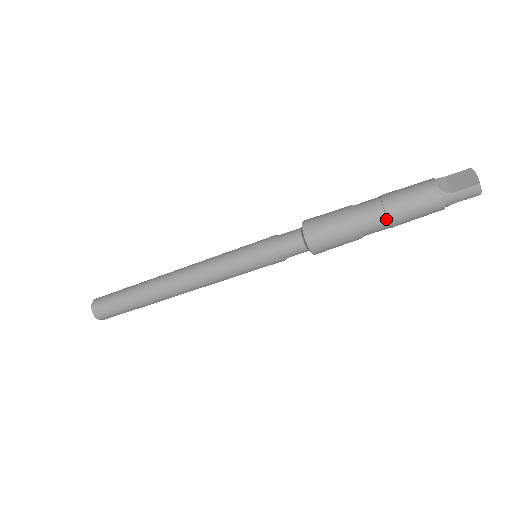
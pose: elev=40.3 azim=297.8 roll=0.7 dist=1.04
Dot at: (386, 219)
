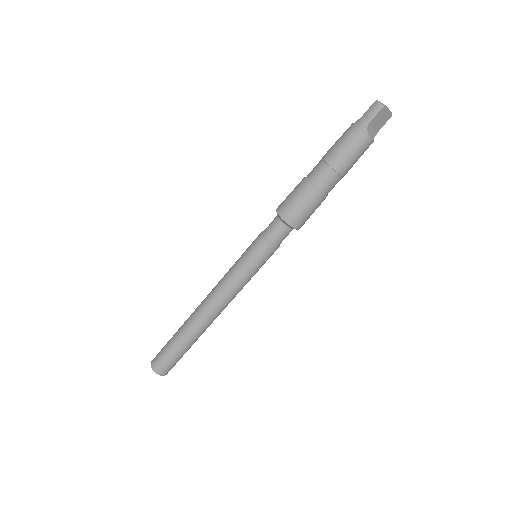
Dot at: (323, 161)
